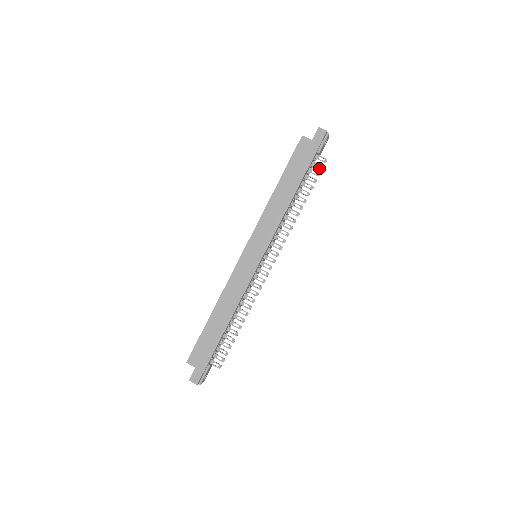
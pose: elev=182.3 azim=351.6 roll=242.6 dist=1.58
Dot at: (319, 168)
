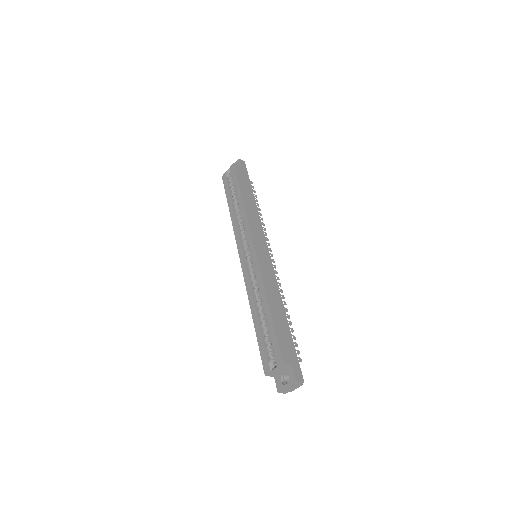
Dot at: (252, 187)
